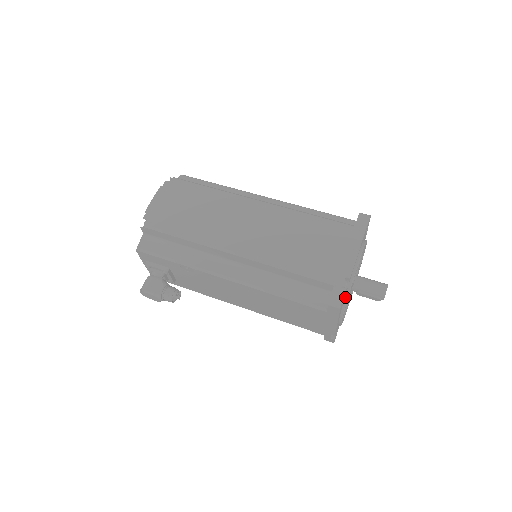
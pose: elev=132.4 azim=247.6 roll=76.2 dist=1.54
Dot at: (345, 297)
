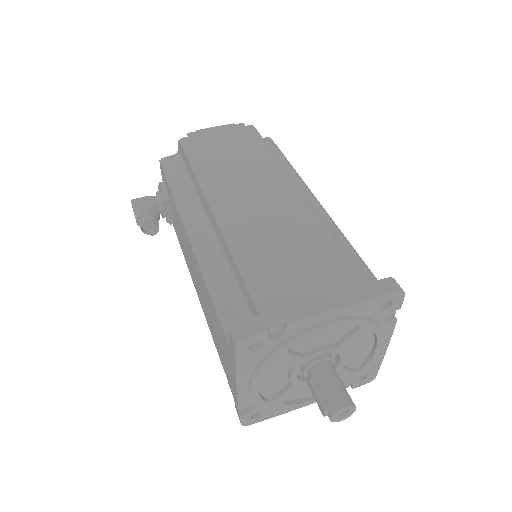
Dot at: (269, 352)
